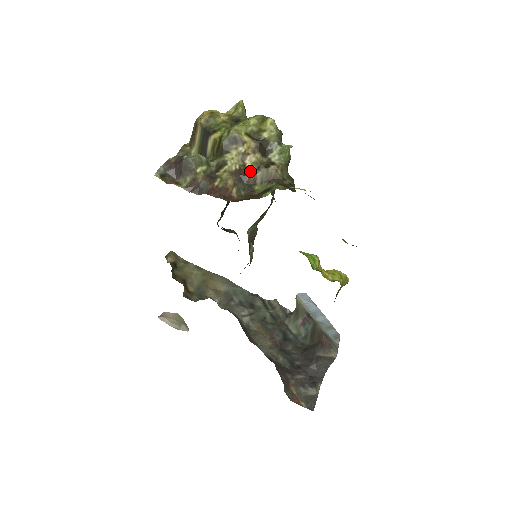
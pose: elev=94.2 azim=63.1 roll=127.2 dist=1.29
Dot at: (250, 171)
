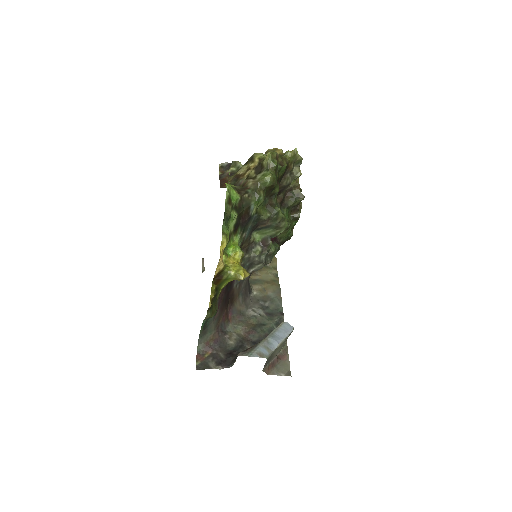
Dot at: (243, 178)
